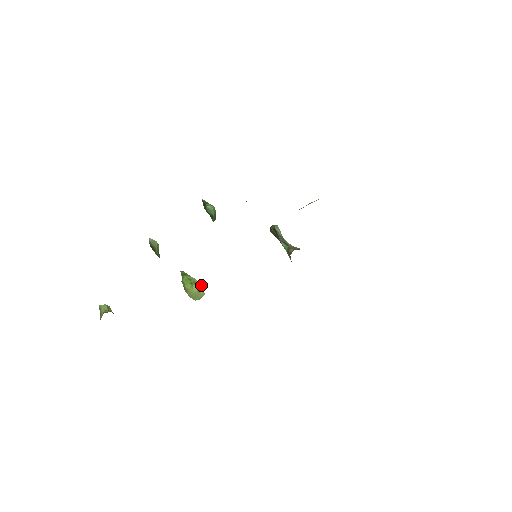
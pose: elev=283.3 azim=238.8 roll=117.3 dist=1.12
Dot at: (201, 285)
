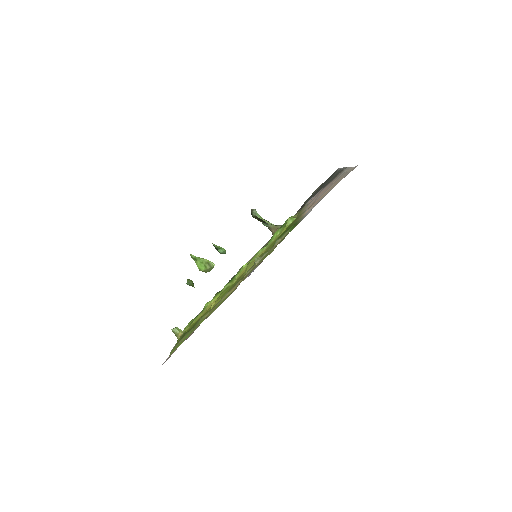
Dot at: (210, 262)
